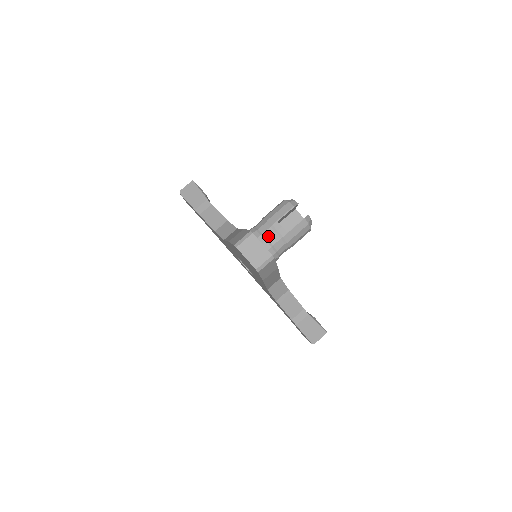
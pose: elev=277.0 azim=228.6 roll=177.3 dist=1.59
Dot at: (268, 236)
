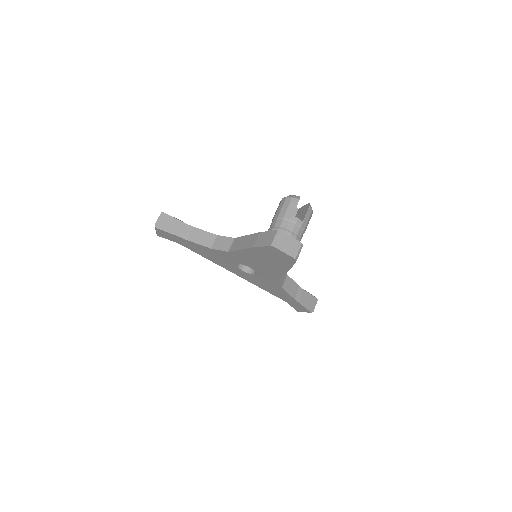
Dot at: (291, 229)
